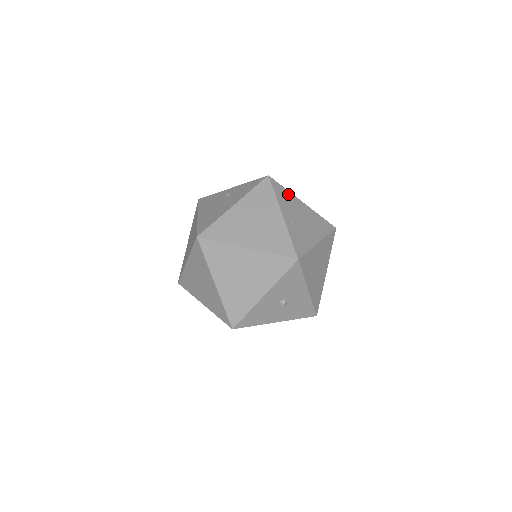
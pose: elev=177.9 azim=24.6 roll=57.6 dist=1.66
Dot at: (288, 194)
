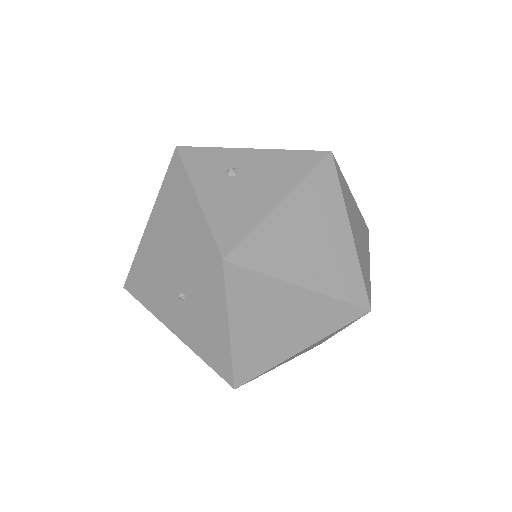
Dot at: (263, 233)
